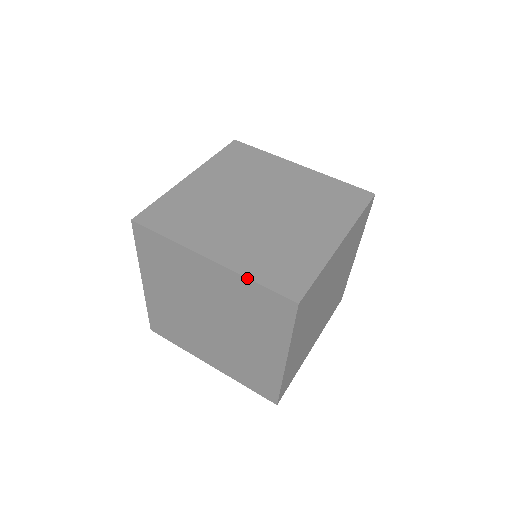
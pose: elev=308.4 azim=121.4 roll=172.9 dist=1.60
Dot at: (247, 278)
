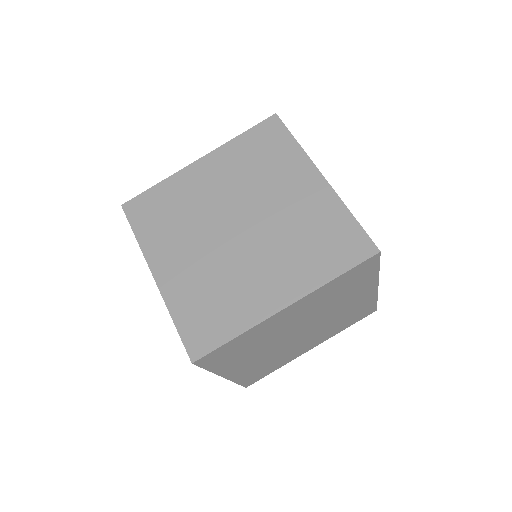
Dot at: (169, 313)
